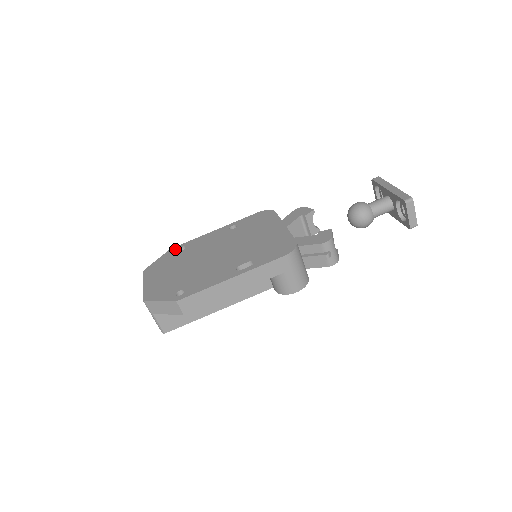
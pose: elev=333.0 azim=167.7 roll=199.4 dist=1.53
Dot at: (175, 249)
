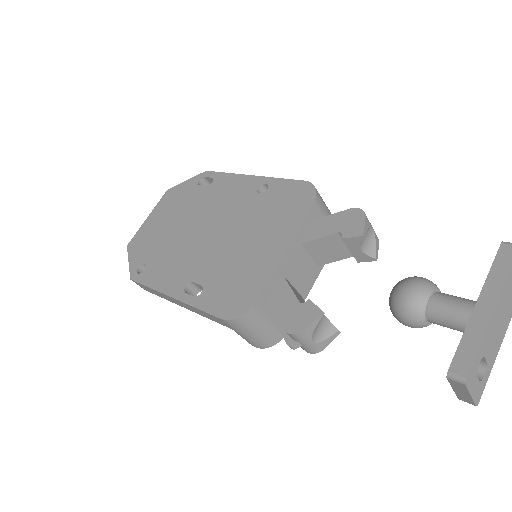
Dot at: (206, 176)
